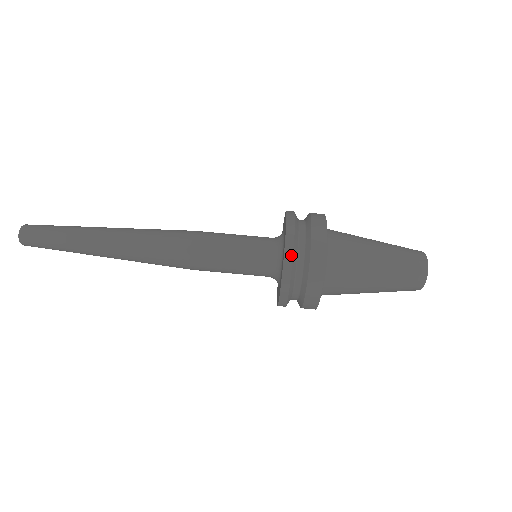
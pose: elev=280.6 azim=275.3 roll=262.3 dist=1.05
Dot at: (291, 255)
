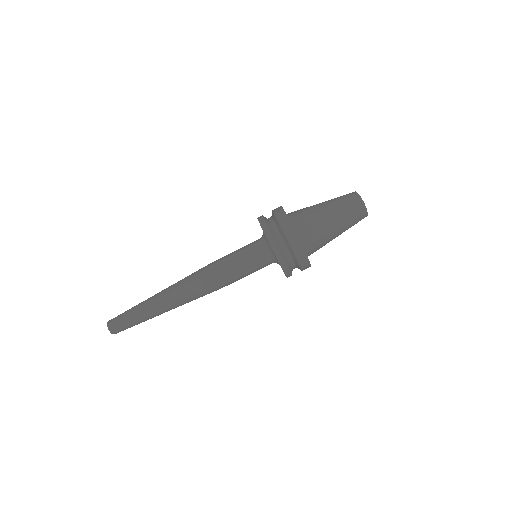
Dot at: (267, 228)
